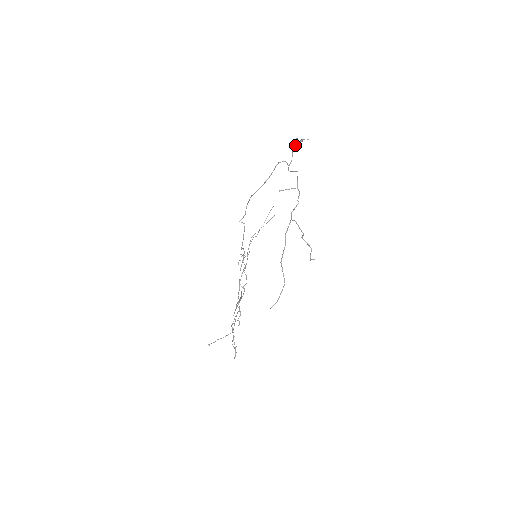
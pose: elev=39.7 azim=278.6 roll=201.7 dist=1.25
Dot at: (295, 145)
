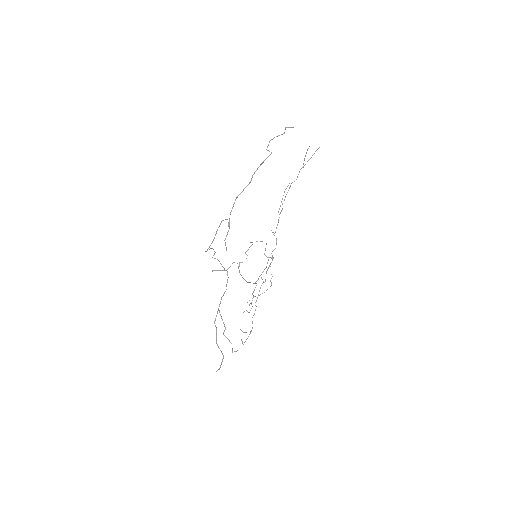
Dot at: occluded
